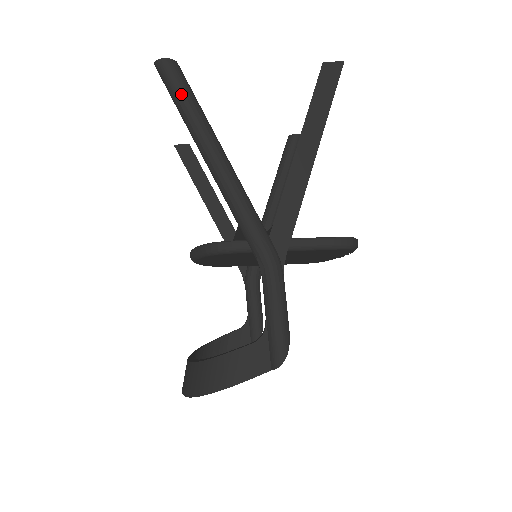
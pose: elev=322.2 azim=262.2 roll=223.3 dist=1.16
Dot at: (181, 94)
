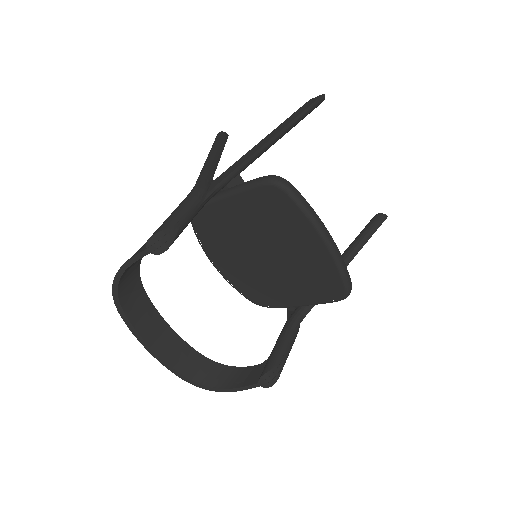
Dot at: (215, 140)
